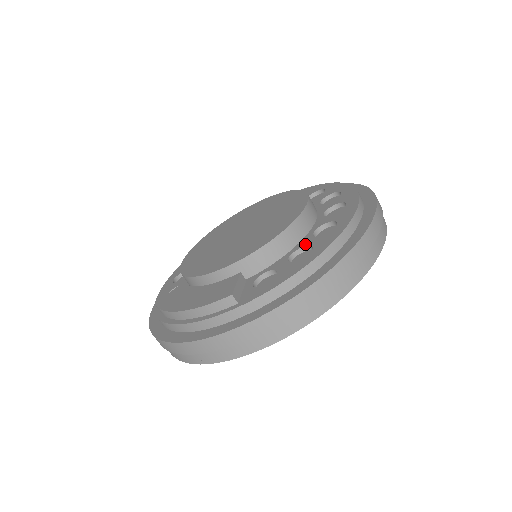
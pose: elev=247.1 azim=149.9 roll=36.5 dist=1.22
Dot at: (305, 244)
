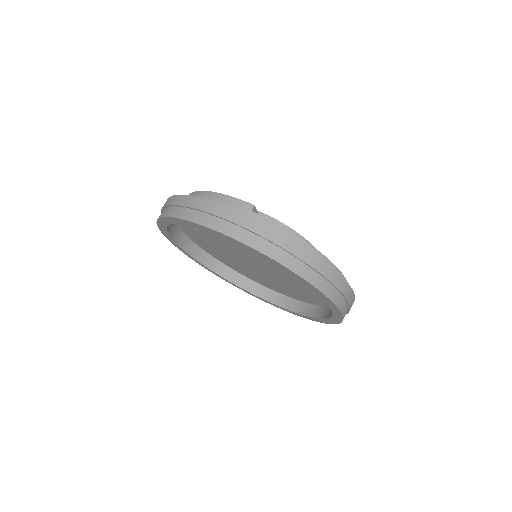
Dot at: occluded
